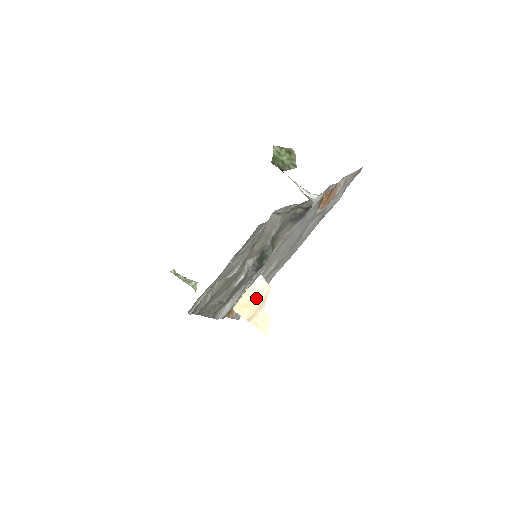
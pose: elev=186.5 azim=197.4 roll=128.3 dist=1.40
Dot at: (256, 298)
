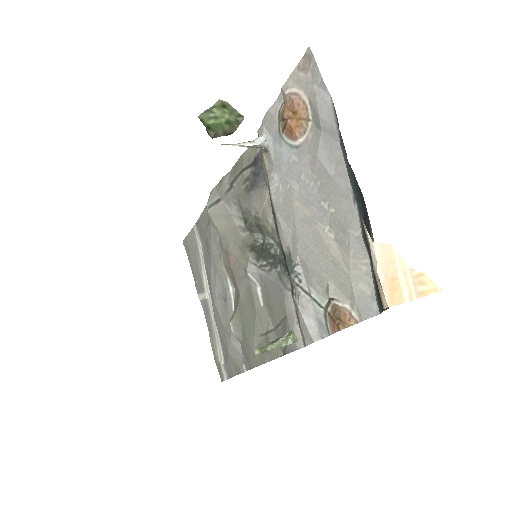
Dot at: (392, 270)
